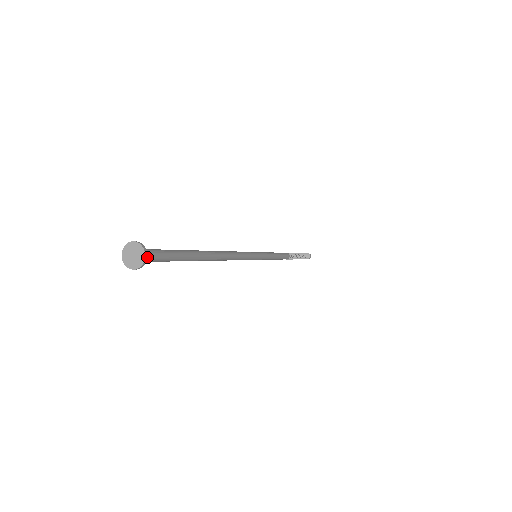
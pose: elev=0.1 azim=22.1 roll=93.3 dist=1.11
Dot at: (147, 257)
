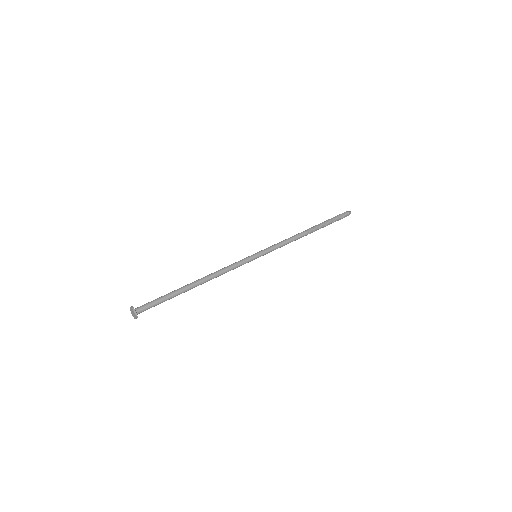
Dot at: (141, 312)
